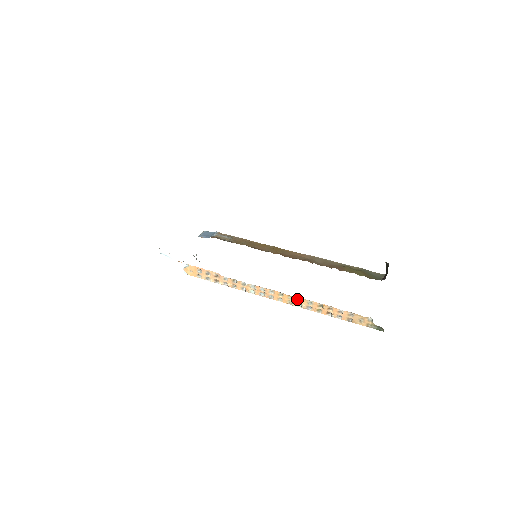
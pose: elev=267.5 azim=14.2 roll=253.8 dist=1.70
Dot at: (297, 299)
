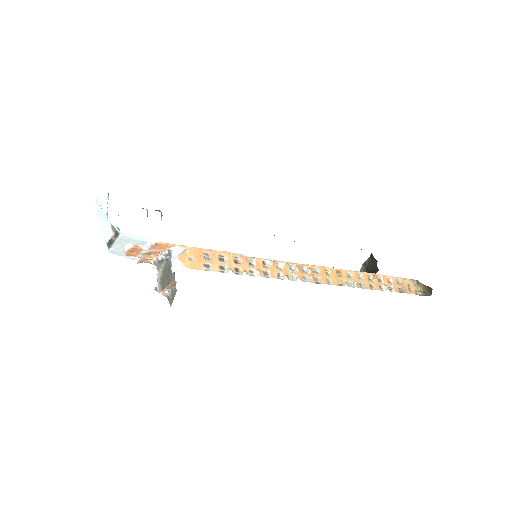
Dot at: (346, 275)
